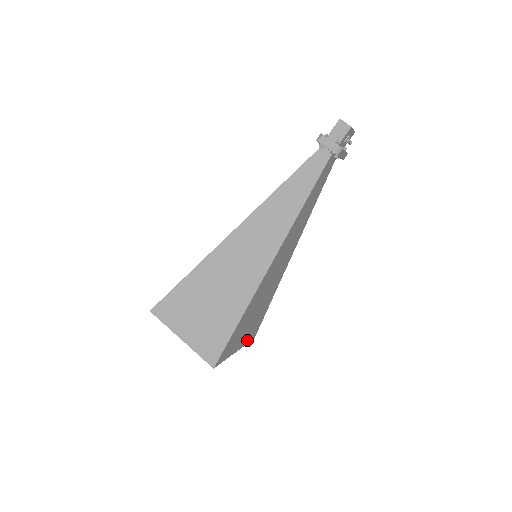
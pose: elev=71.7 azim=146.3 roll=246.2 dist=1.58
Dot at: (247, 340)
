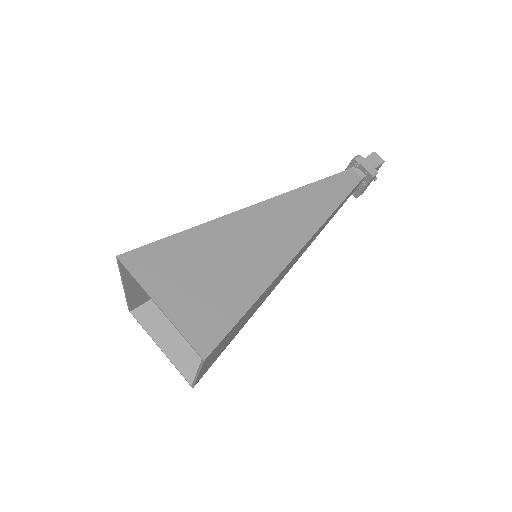
Dot at: (201, 375)
